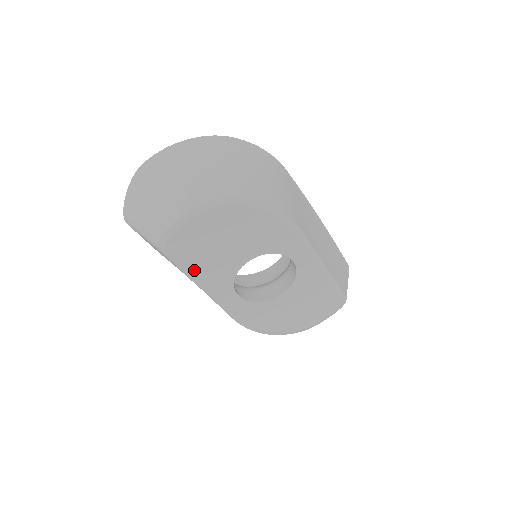
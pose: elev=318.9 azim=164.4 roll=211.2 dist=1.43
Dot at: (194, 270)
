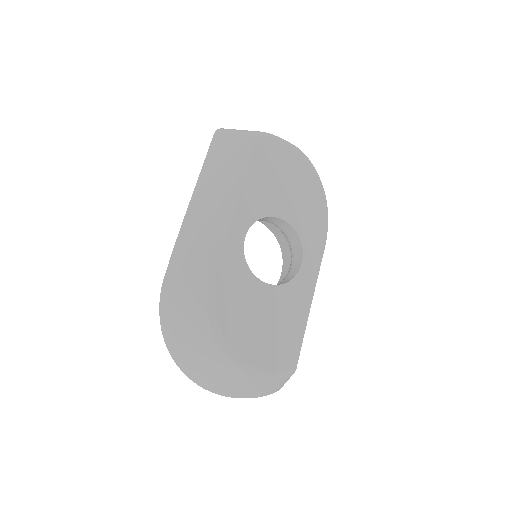
Dot at: (250, 175)
